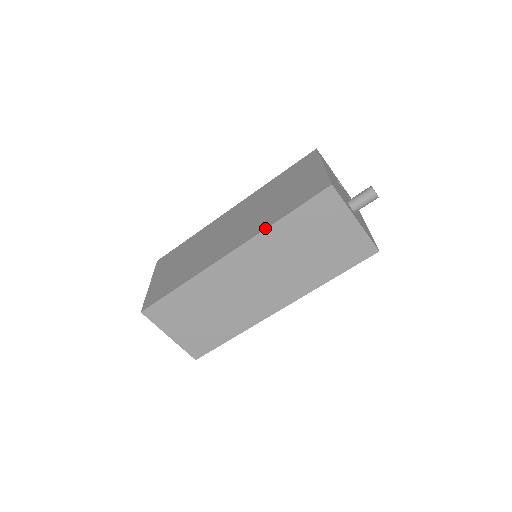
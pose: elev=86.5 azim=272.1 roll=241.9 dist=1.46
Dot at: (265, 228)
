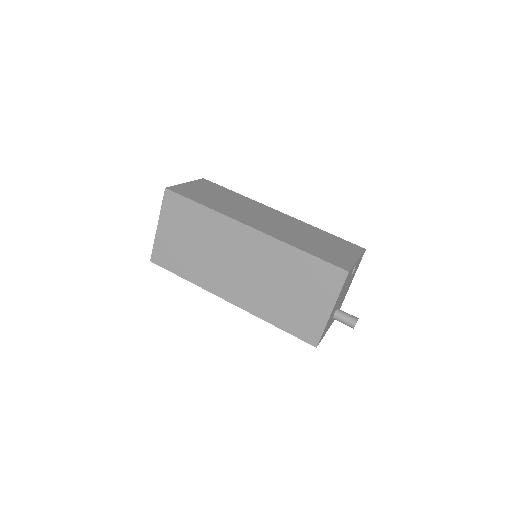
Dot at: (260, 318)
